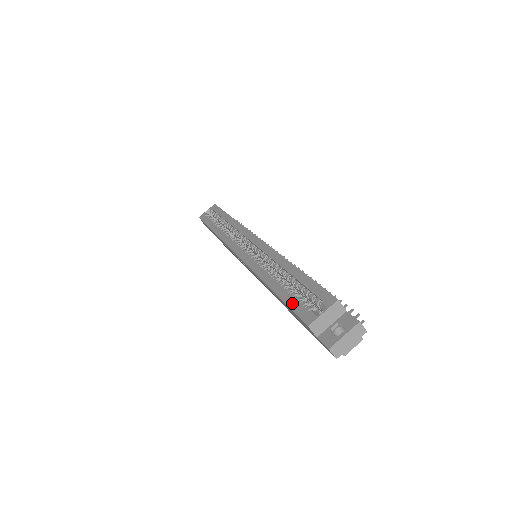
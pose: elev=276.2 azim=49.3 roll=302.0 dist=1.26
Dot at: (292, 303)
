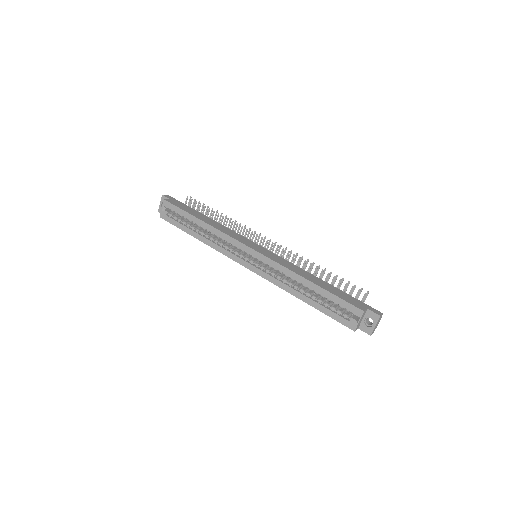
Dot at: (332, 315)
